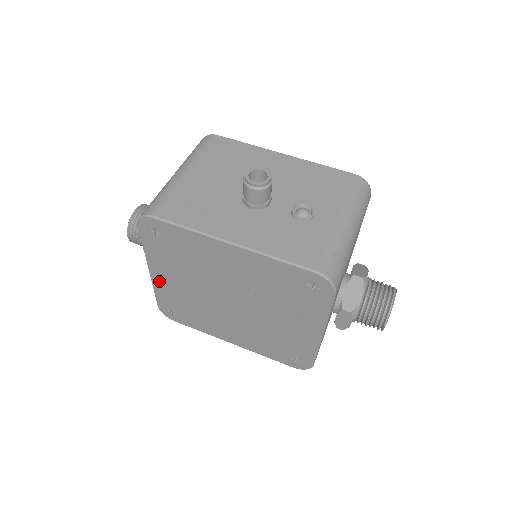
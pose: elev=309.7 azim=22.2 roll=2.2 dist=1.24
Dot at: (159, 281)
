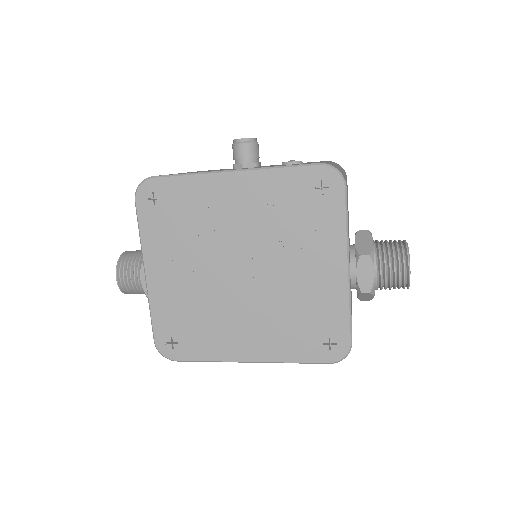
Dot at: (156, 286)
